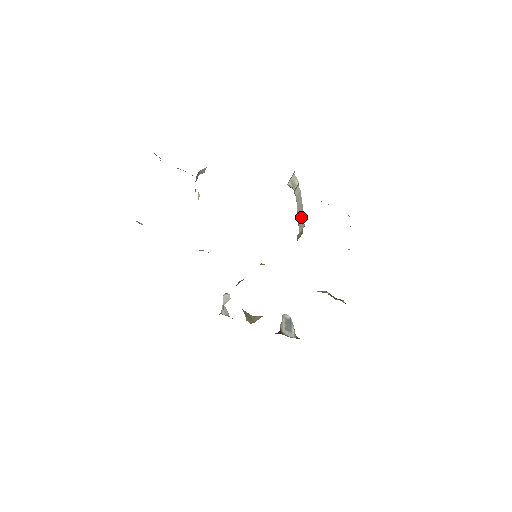
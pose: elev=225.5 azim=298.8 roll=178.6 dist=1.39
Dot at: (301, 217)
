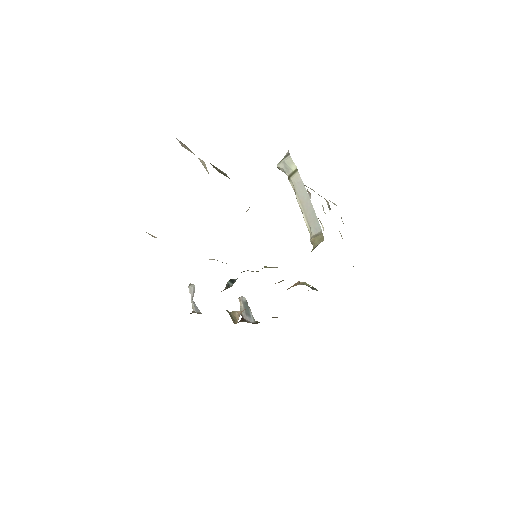
Dot at: (312, 216)
